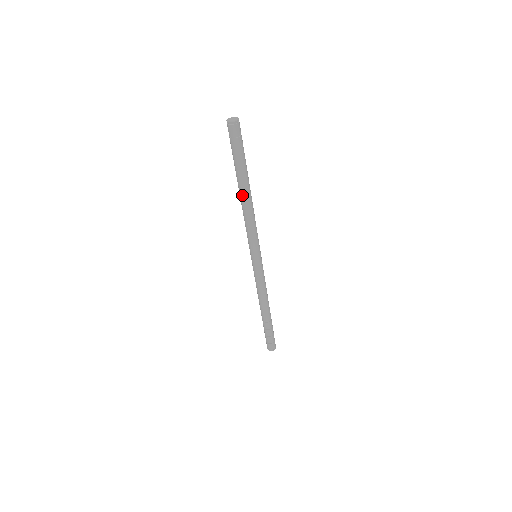
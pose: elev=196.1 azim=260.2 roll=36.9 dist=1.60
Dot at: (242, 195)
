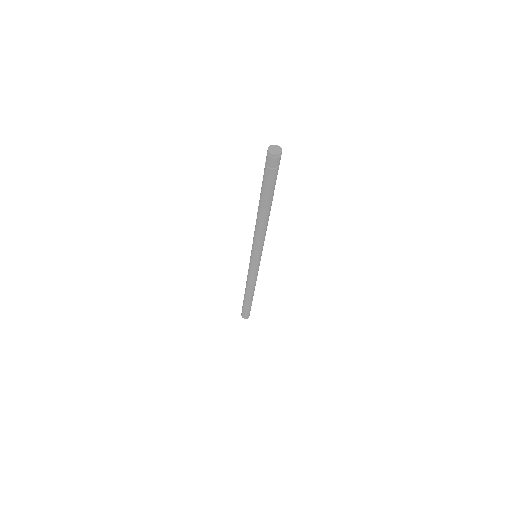
Dot at: (262, 214)
